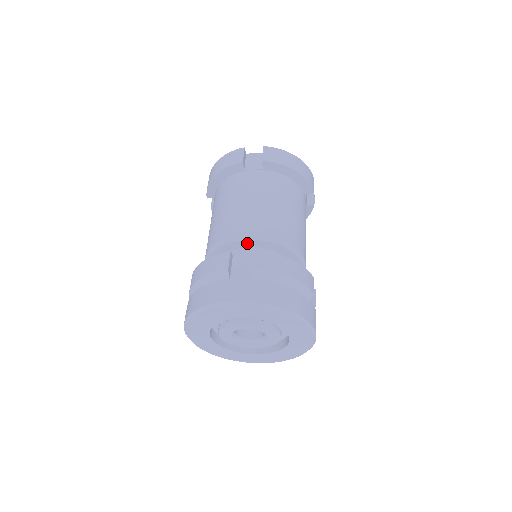
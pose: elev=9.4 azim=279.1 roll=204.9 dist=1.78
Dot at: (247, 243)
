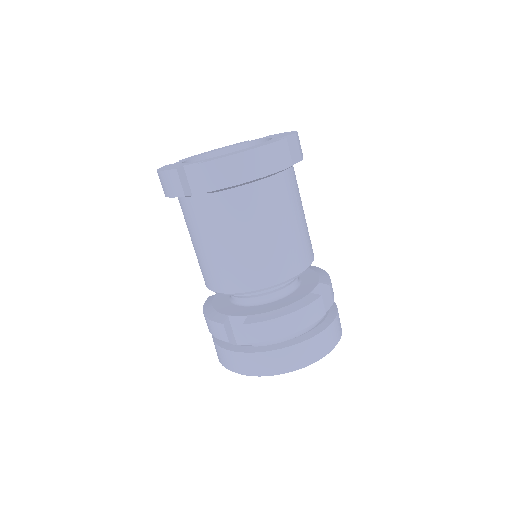
Dot at: occluded
